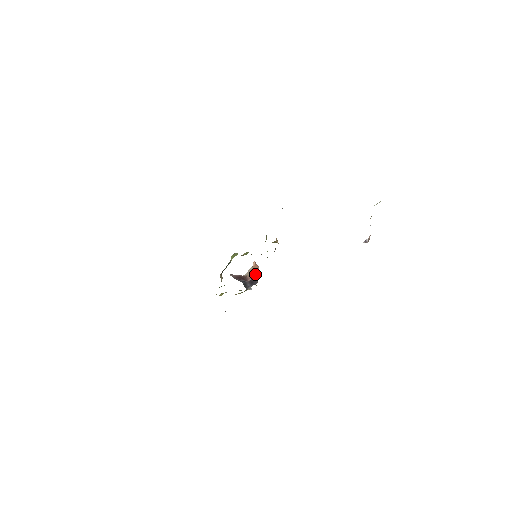
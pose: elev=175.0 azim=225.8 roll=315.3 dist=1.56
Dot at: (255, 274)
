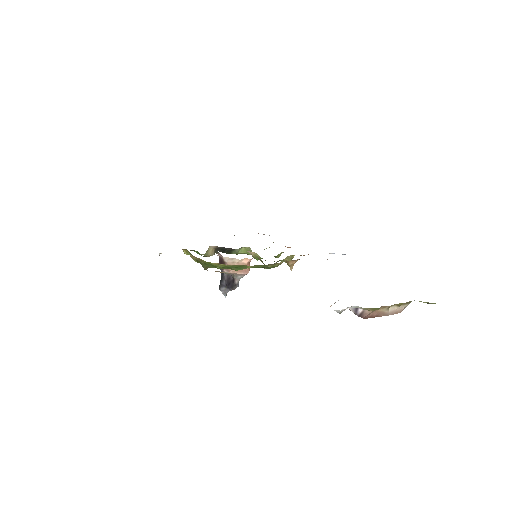
Dot at: (238, 275)
